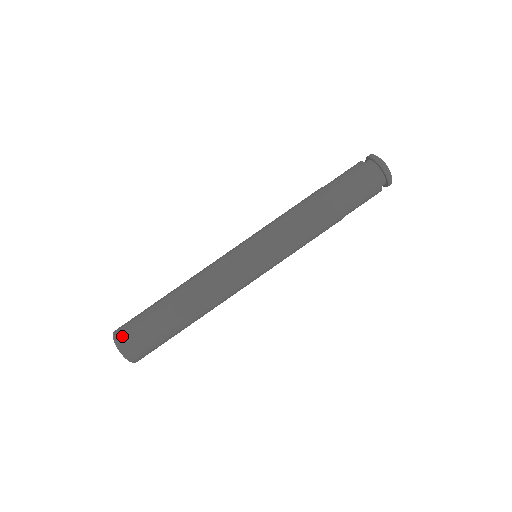
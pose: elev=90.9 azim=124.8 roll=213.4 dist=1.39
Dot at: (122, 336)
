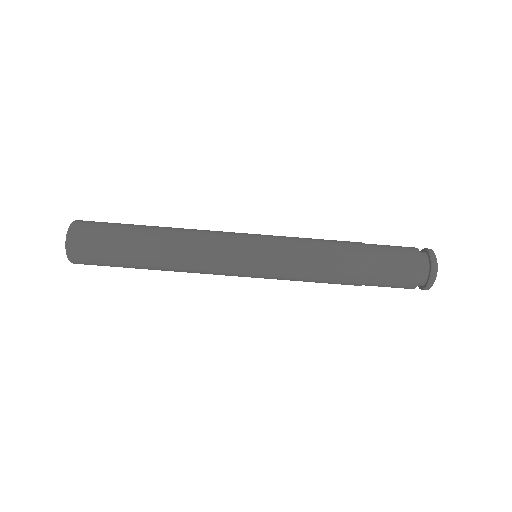
Dot at: (77, 237)
